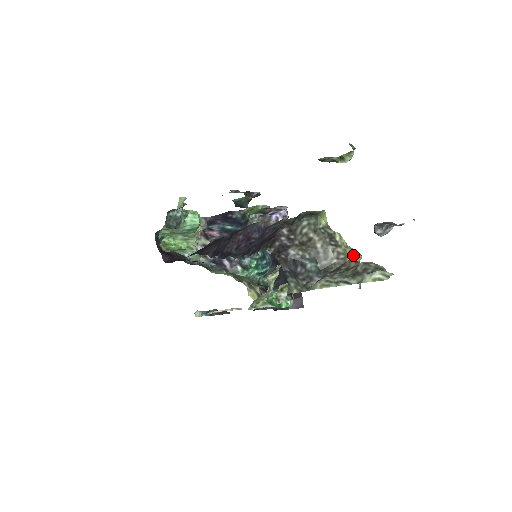
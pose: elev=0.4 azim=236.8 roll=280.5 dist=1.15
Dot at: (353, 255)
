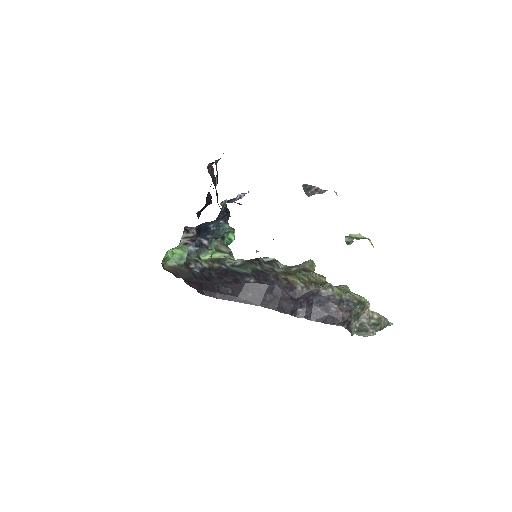
Dot at: (368, 306)
